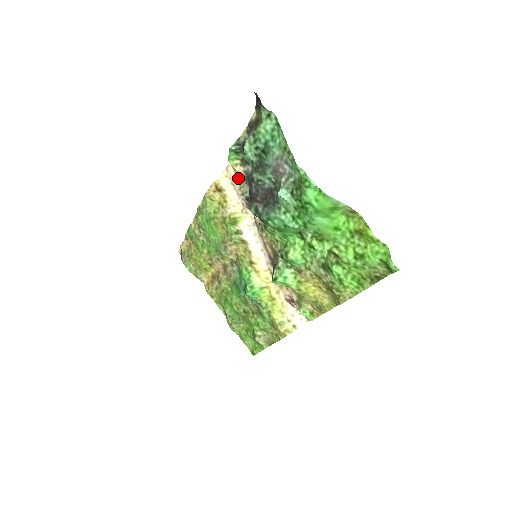
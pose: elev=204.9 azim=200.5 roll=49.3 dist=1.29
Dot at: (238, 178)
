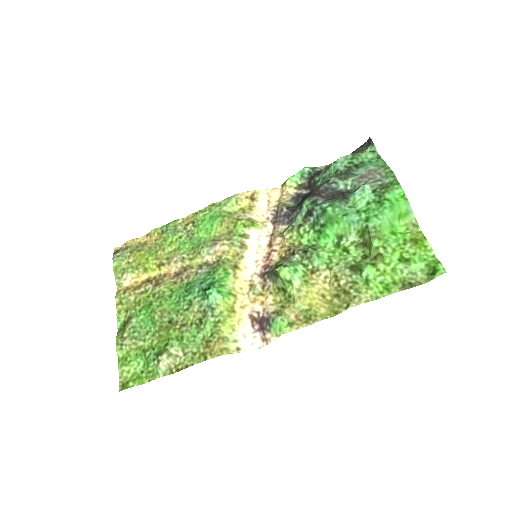
Dot at: (282, 197)
